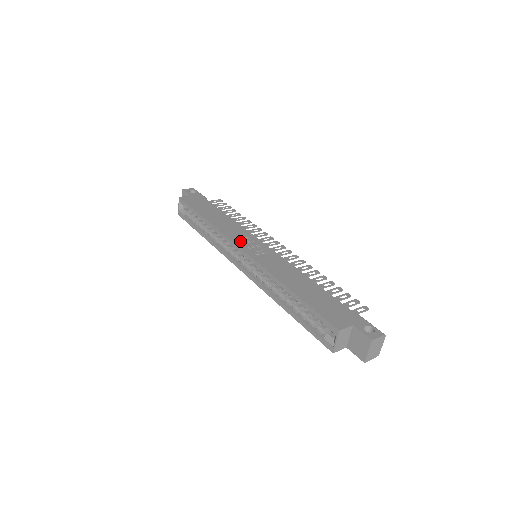
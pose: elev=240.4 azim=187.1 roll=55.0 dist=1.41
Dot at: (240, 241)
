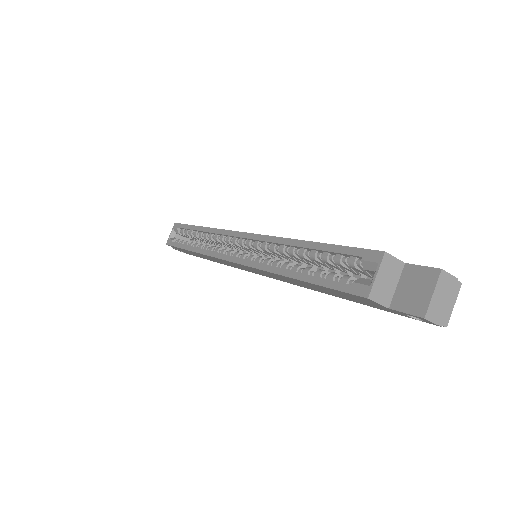
Dot at: occluded
